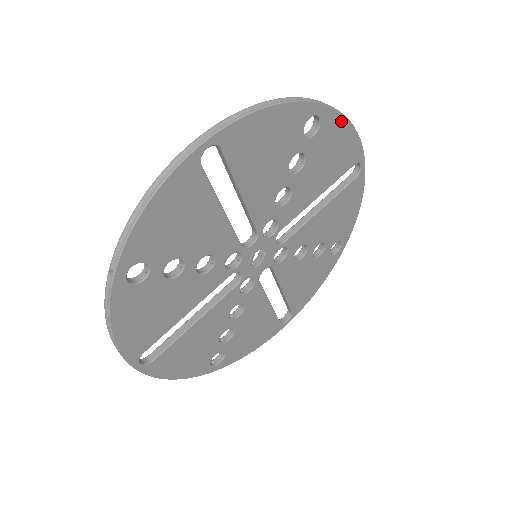
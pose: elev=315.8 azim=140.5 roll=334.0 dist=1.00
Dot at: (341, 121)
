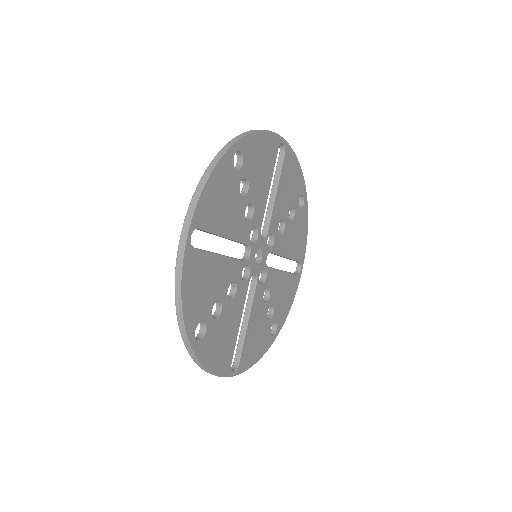
Dot at: (253, 137)
